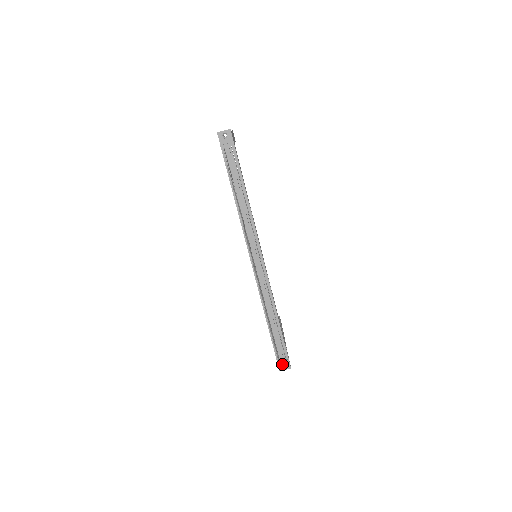
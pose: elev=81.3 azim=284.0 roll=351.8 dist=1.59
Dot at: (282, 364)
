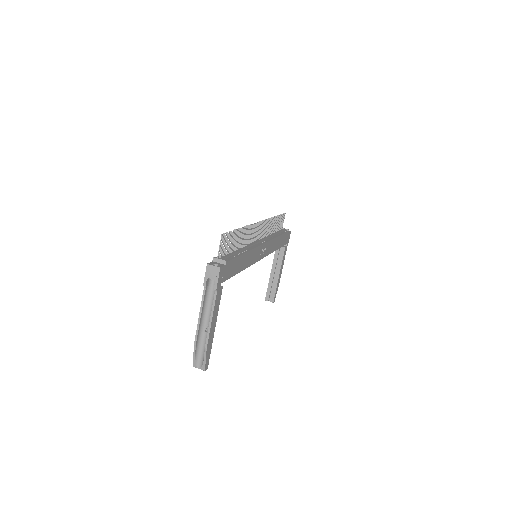
Dot at: (215, 264)
